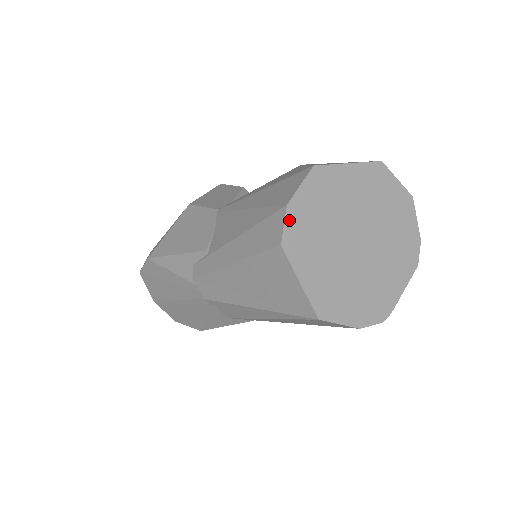
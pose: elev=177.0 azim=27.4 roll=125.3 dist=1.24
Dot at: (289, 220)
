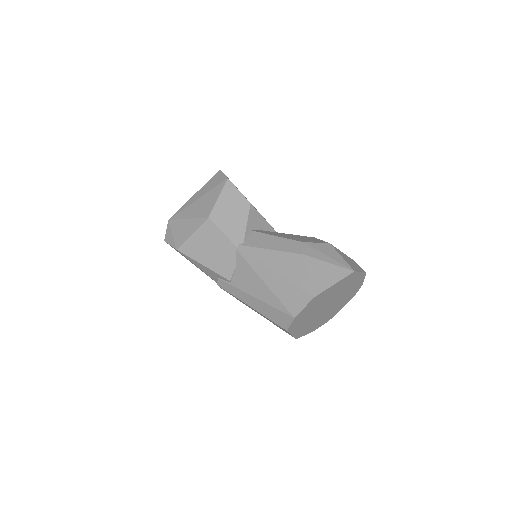
Dot at: (294, 322)
